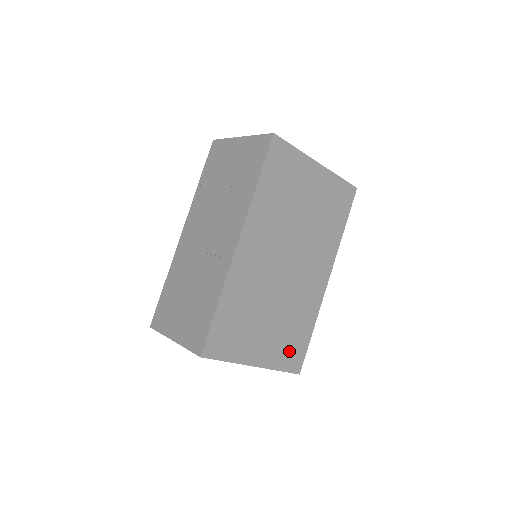
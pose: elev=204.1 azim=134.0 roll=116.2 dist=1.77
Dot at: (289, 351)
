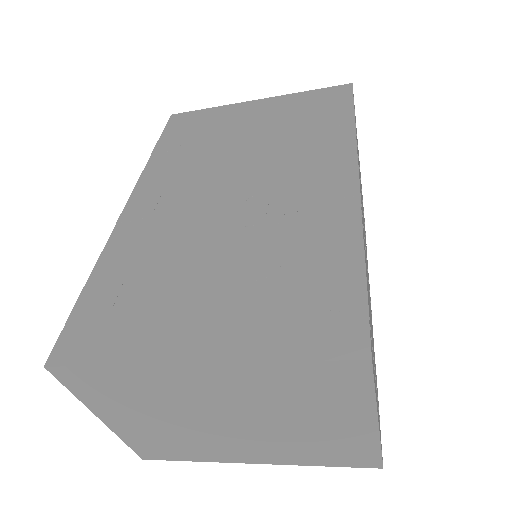
Dot at: (299, 313)
